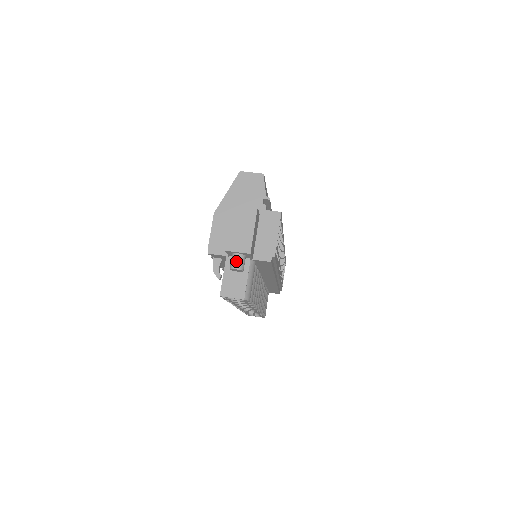
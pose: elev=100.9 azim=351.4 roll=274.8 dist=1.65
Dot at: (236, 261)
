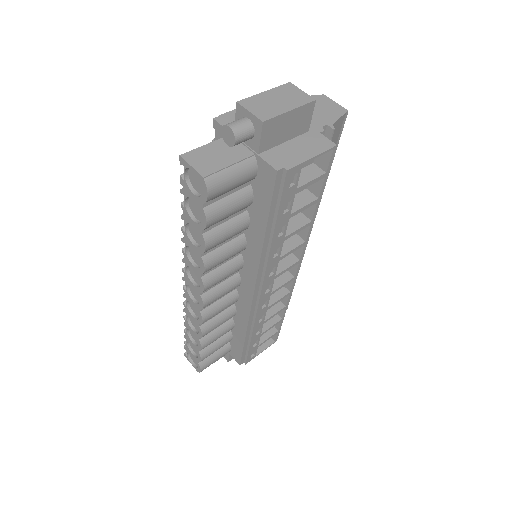
Dot at: (238, 122)
